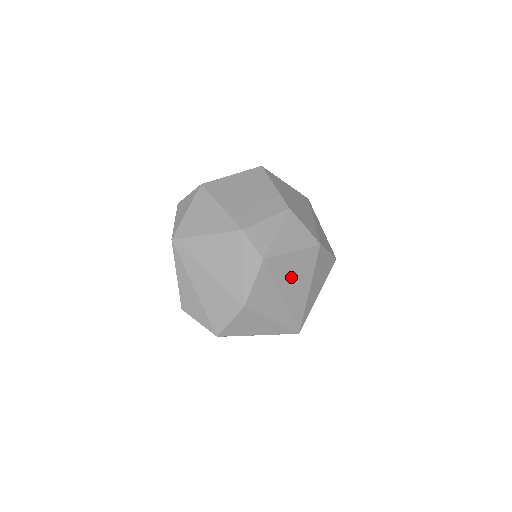
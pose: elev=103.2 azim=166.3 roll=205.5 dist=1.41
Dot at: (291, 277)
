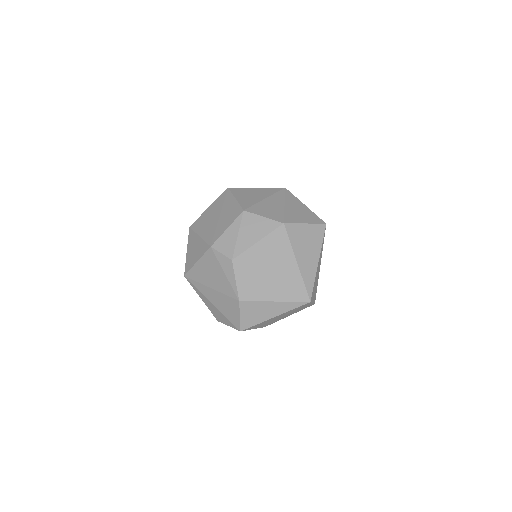
Dot at: (269, 261)
